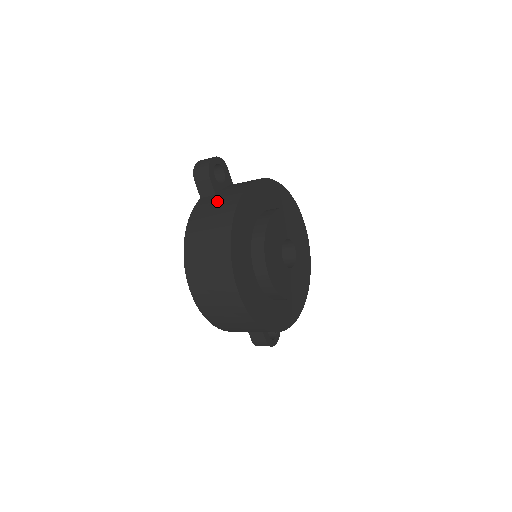
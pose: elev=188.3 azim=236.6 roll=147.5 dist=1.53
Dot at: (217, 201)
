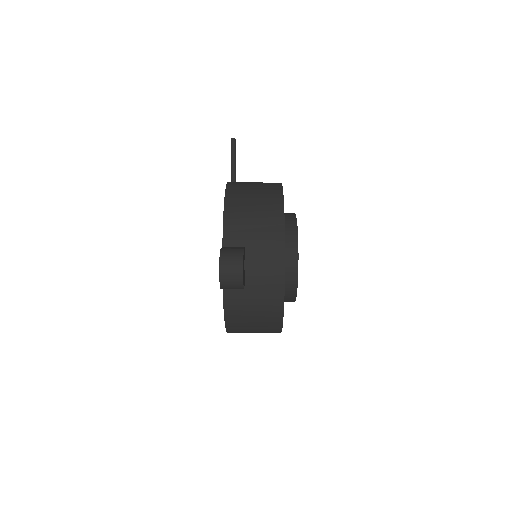
Dot at: (254, 298)
